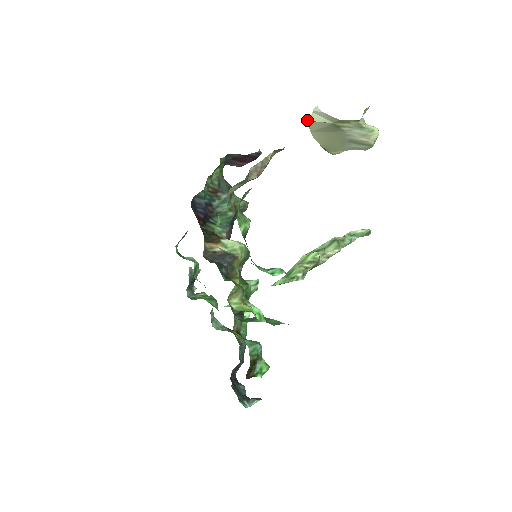
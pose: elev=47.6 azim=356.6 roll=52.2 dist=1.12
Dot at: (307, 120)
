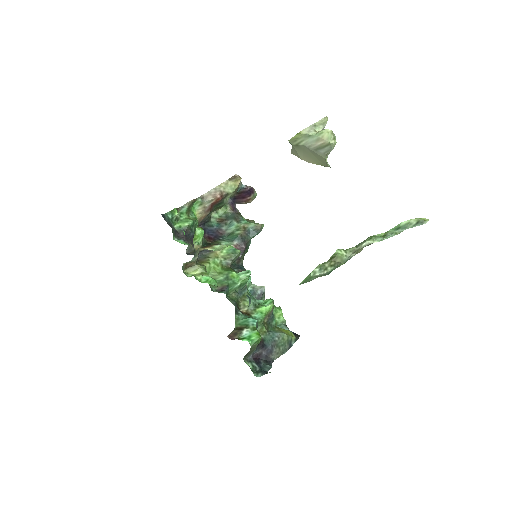
Dot at: occluded
